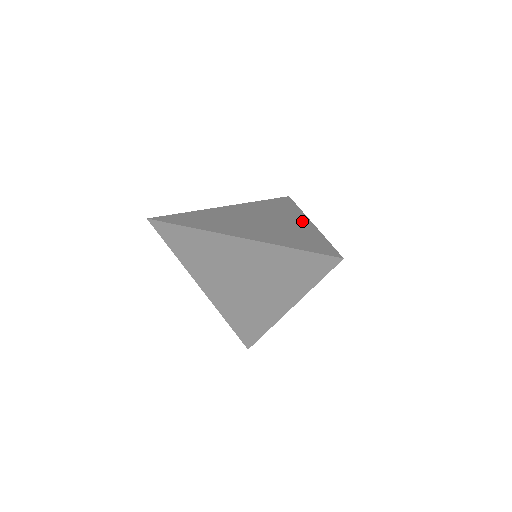
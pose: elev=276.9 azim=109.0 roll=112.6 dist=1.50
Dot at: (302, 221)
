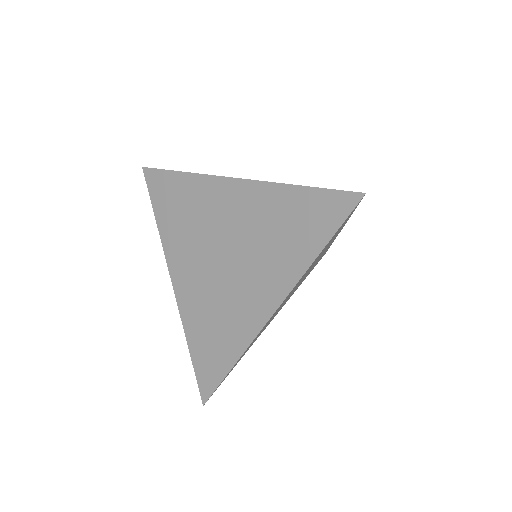
Dot at: occluded
